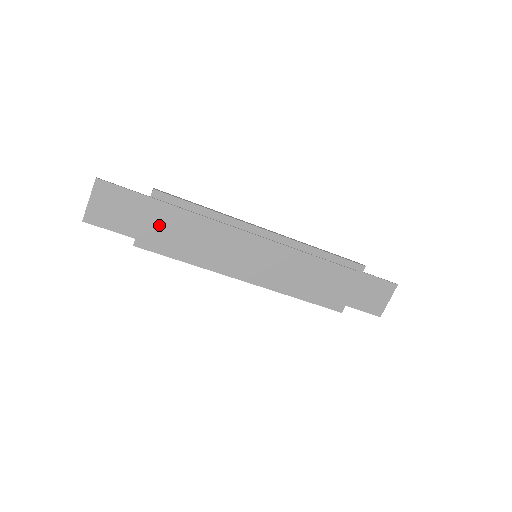
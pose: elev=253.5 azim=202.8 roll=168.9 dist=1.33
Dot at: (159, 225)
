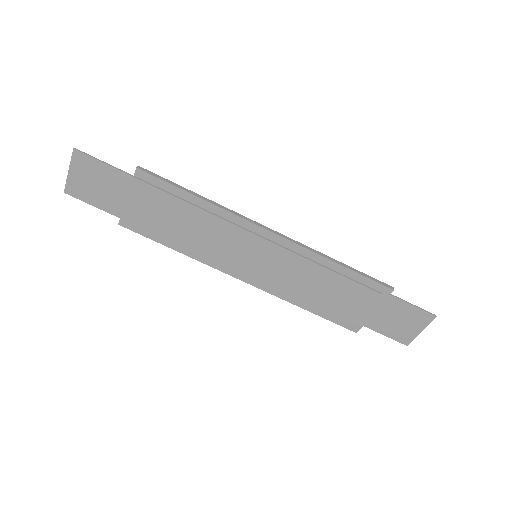
Dot at: (144, 208)
